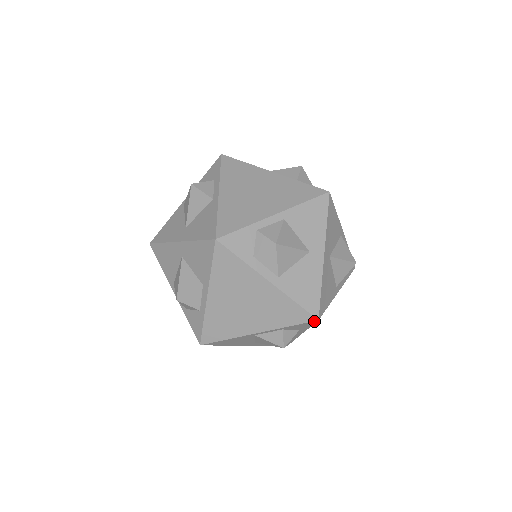
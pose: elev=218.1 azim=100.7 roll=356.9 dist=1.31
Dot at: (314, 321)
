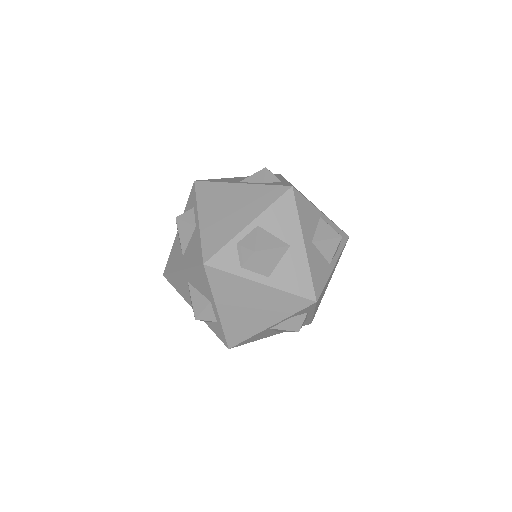
Dot at: (313, 304)
